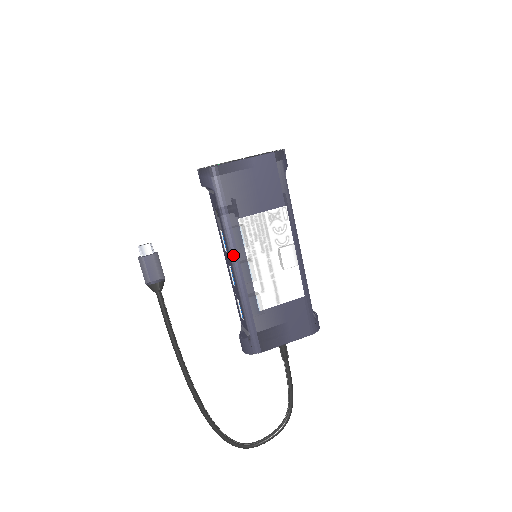
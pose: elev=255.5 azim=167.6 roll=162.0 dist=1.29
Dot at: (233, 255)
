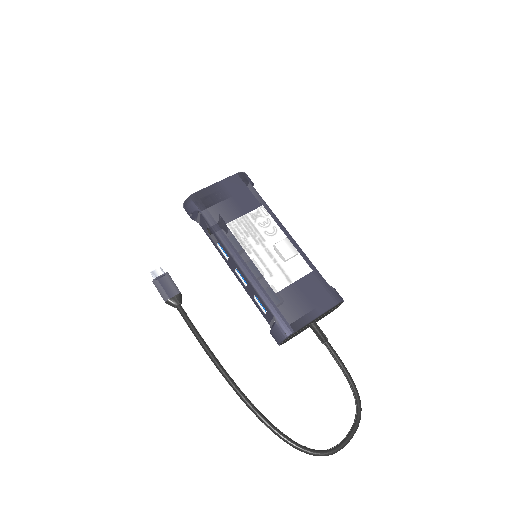
Dot at: (232, 253)
